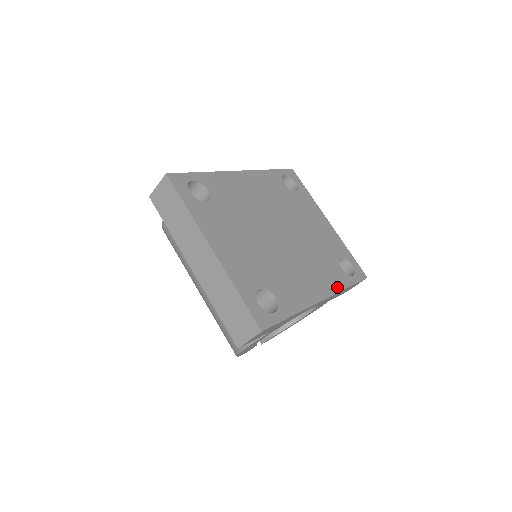
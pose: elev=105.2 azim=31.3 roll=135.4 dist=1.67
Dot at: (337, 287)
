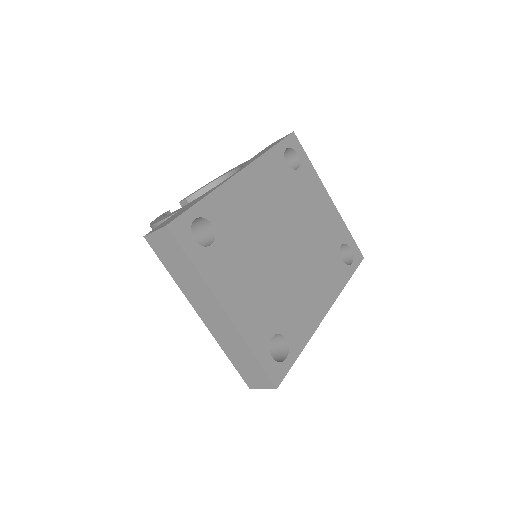
Dot at: (338, 289)
